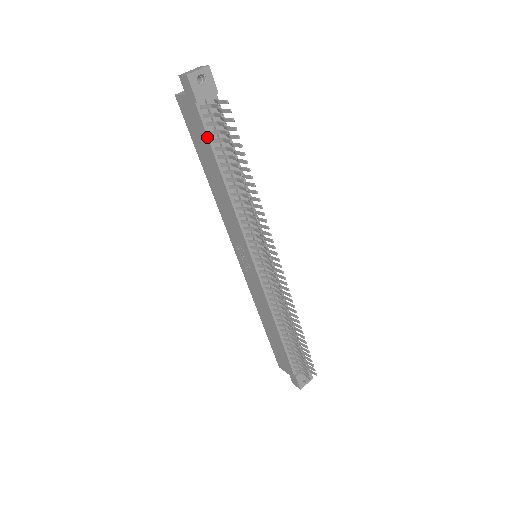
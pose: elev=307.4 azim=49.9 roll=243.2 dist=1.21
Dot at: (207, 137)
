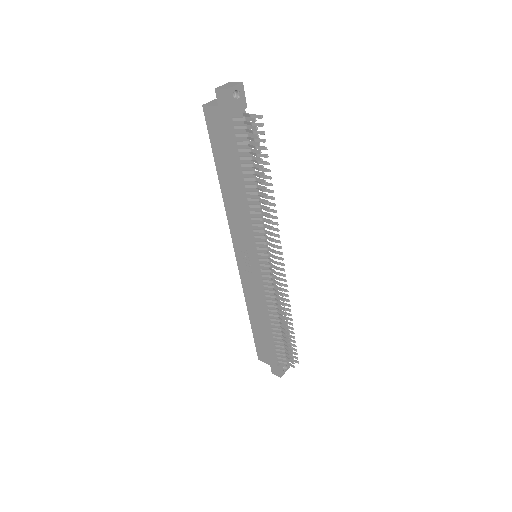
Dot at: (234, 146)
